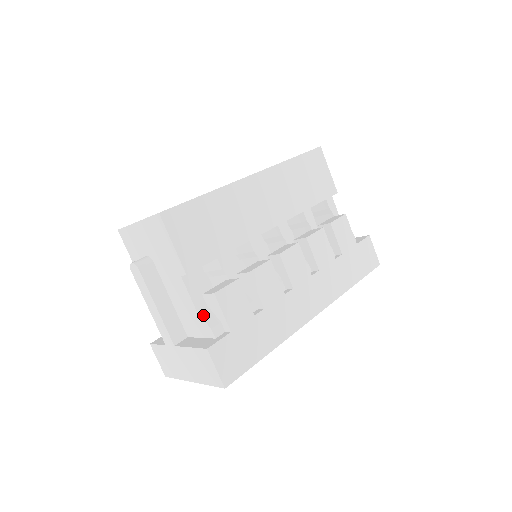
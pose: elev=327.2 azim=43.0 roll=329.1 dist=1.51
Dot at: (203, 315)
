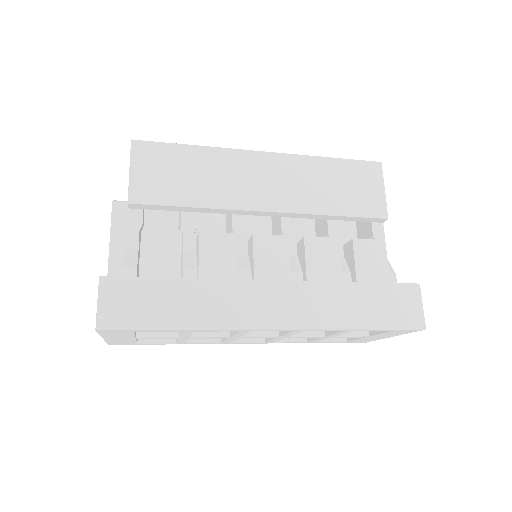
Dot at: (129, 254)
